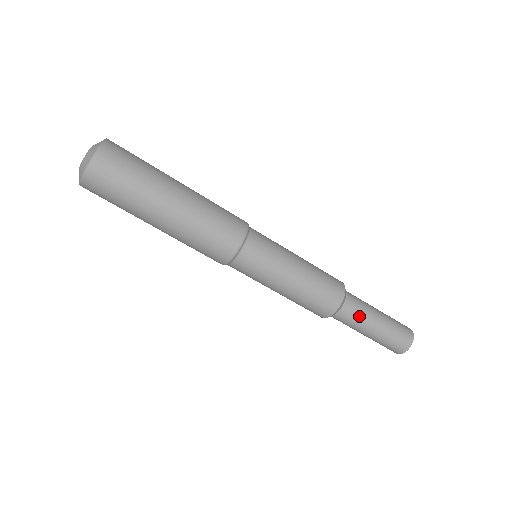
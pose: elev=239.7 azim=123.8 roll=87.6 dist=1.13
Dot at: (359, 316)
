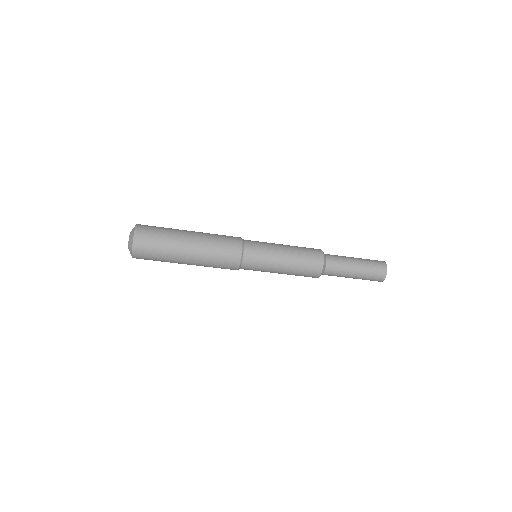
Dot at: occluded
